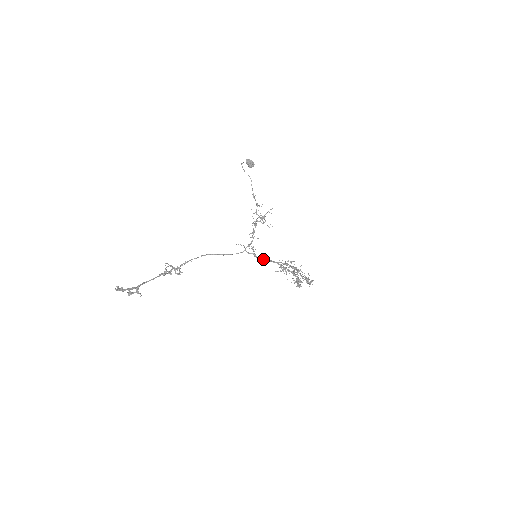
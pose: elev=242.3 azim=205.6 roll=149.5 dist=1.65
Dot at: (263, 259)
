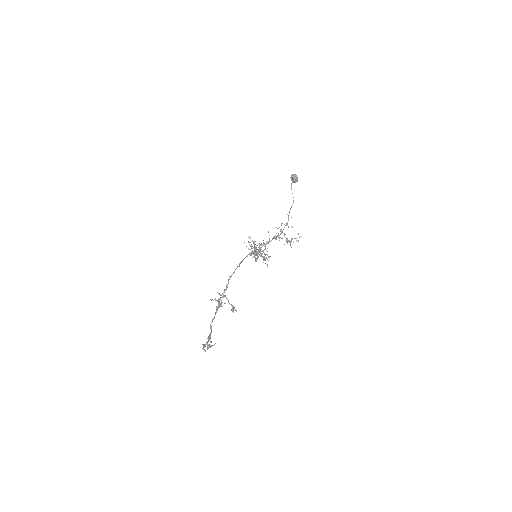
Dot at: (256, 255)
